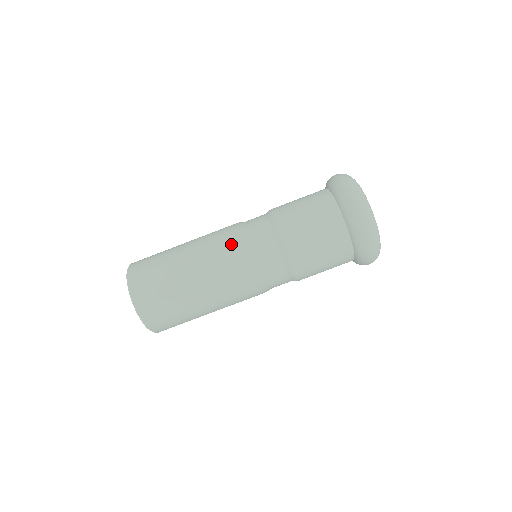
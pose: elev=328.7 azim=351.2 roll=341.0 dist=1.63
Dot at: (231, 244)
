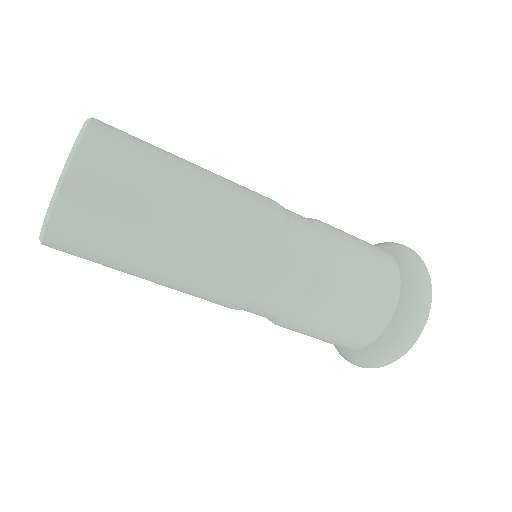
Dot at: (242, 279)
